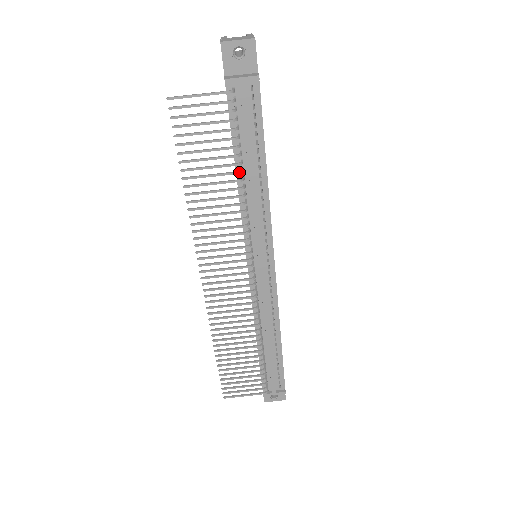
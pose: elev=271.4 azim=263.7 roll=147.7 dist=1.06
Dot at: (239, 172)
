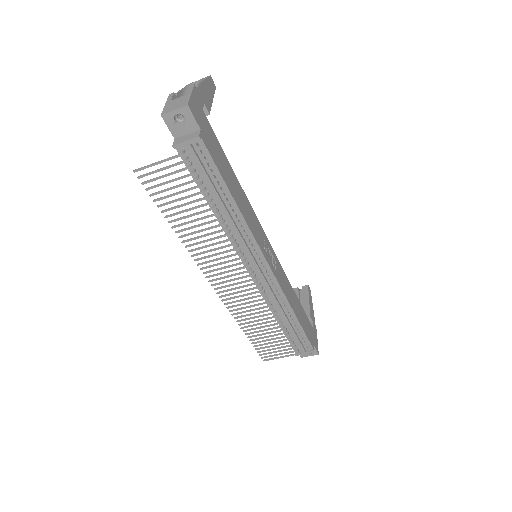
Dot at: (211, 209)
